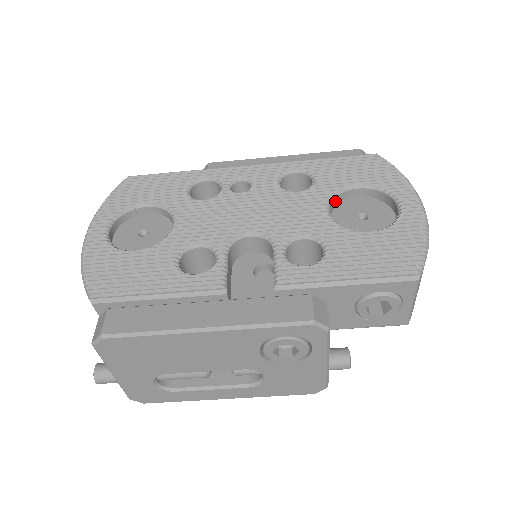
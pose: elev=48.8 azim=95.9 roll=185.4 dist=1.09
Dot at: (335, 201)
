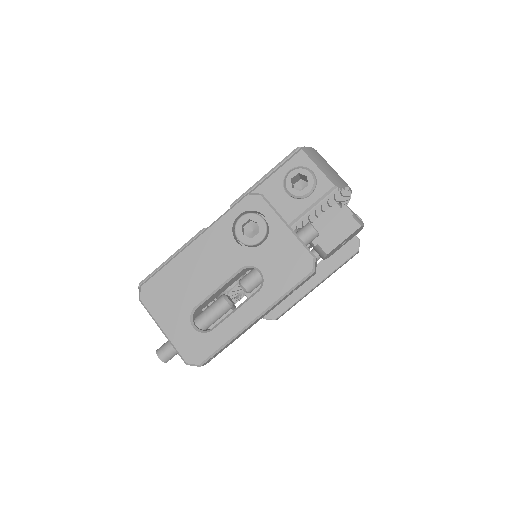
Dot at: occluded
